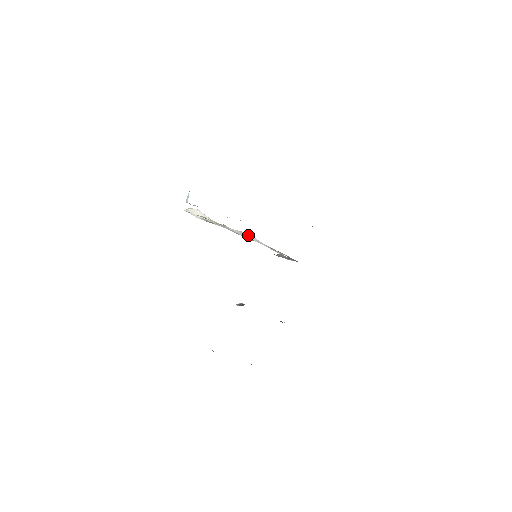
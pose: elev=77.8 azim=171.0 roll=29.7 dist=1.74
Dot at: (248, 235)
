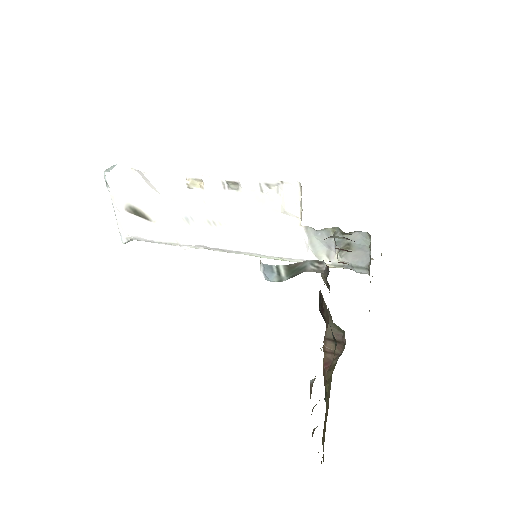
Dot at: (250, 225)
